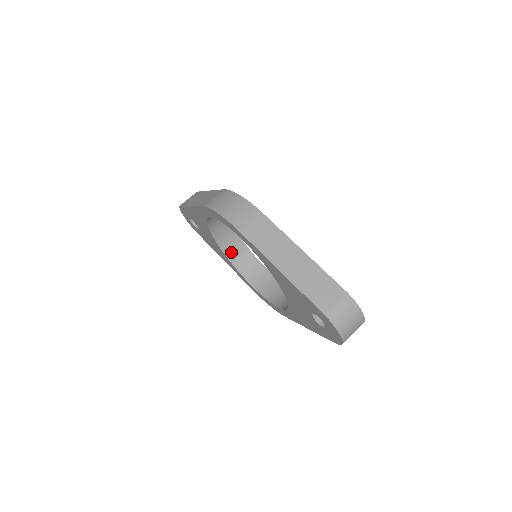
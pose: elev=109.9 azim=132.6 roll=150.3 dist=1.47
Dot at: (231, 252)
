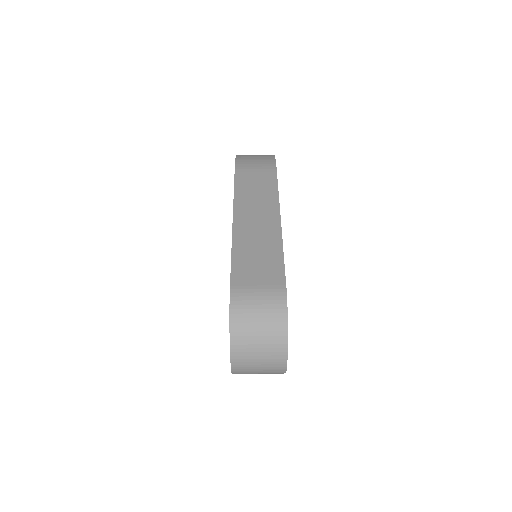
Dot at: occluded
